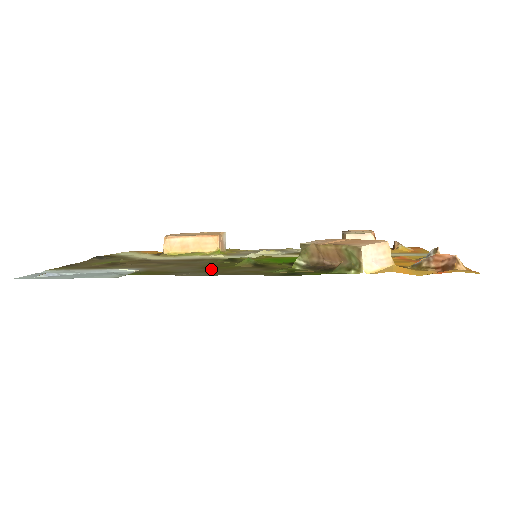
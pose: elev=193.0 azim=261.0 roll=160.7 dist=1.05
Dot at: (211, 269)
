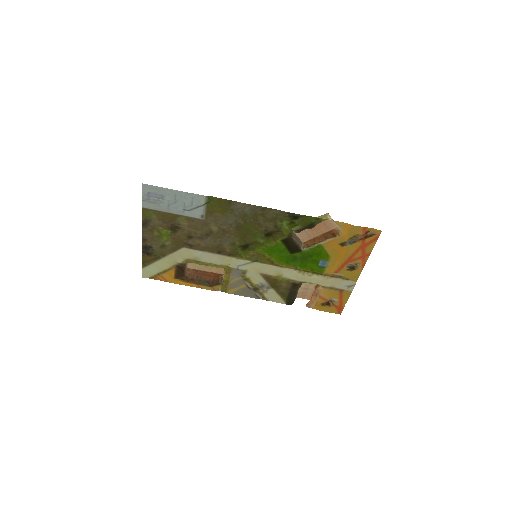
Dot at: (246, 222)
